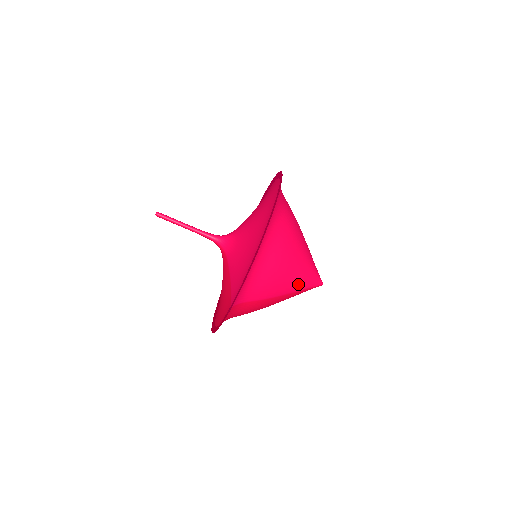
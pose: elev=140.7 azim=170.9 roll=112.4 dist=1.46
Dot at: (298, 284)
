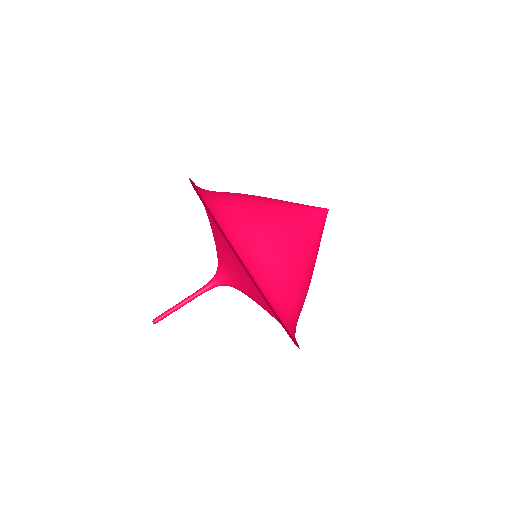
Dot at: (316, 251)
